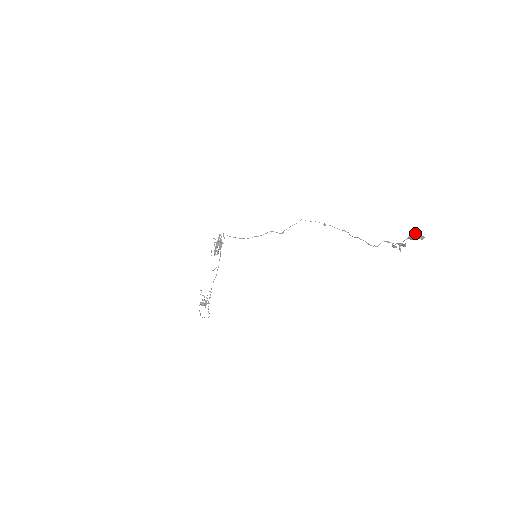
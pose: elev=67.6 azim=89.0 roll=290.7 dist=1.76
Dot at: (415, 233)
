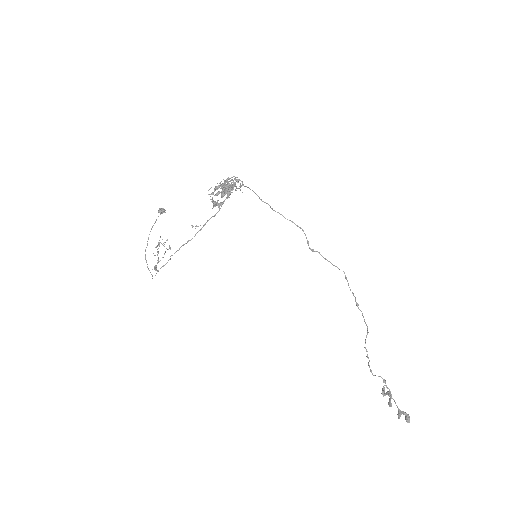
Dot at: (408, 416)
